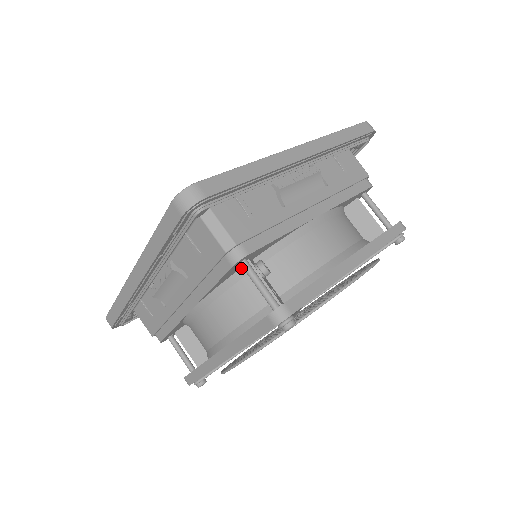
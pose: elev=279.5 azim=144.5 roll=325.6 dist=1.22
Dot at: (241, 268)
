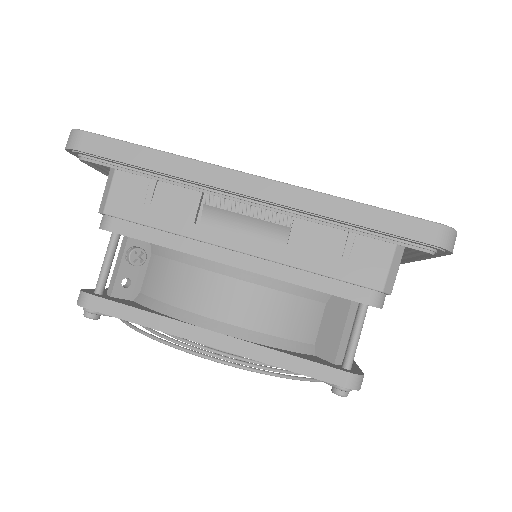
Dot at: occluded
